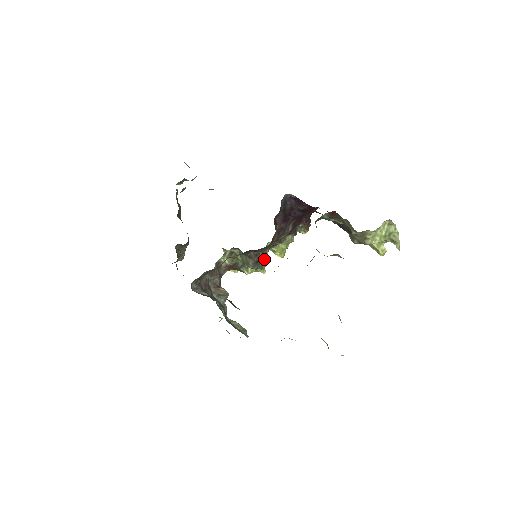
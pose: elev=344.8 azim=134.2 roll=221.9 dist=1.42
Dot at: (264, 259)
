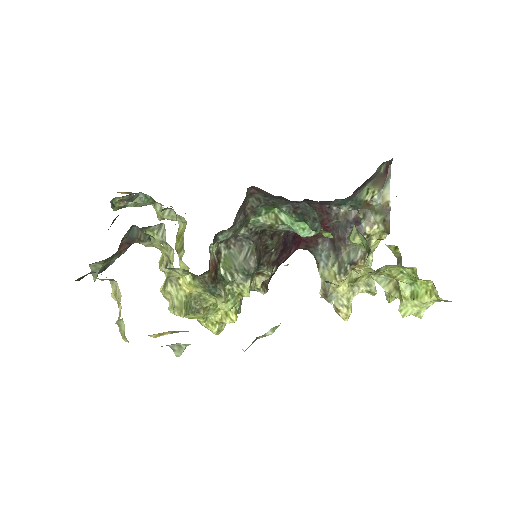
Dot at: occluded
